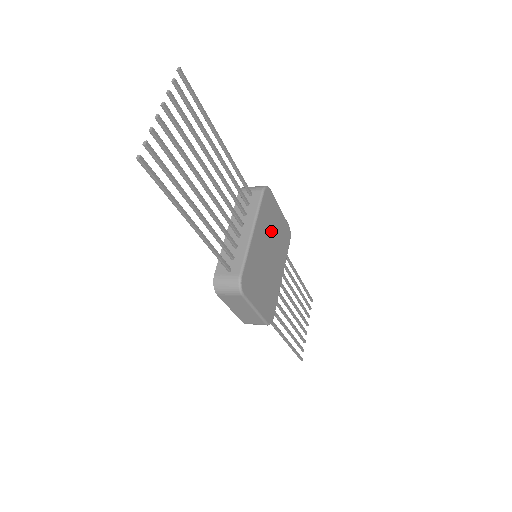
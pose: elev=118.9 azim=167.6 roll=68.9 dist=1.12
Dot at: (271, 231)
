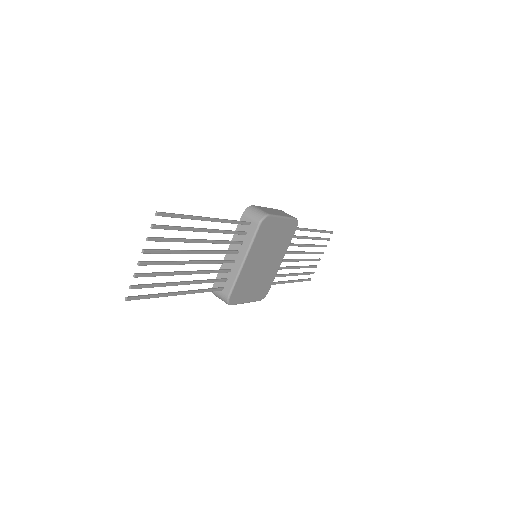
Dot at: (269, 243)
